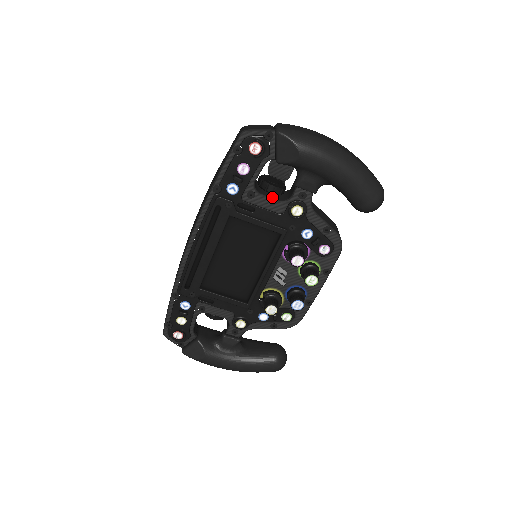
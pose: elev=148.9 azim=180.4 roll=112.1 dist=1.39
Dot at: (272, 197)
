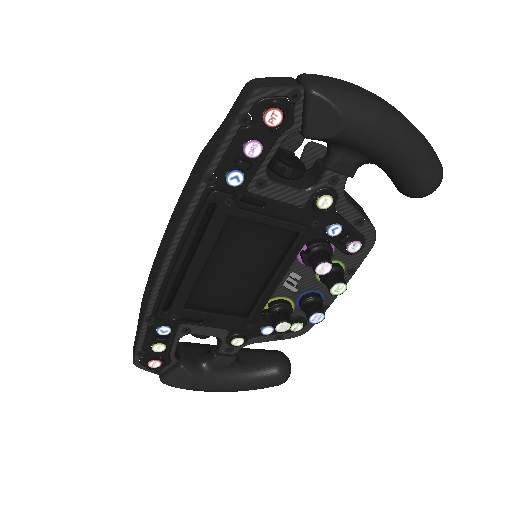
Dot at: (290, 184)
